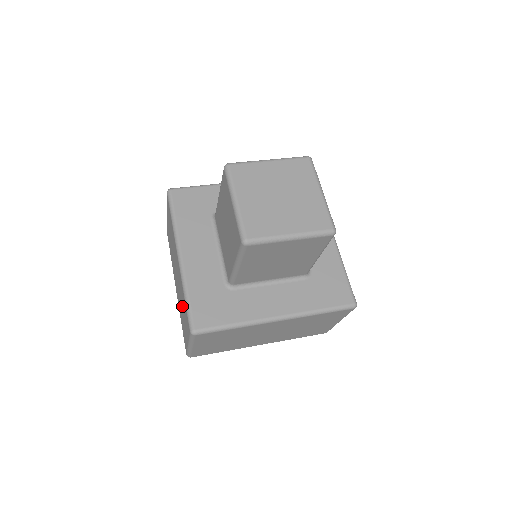
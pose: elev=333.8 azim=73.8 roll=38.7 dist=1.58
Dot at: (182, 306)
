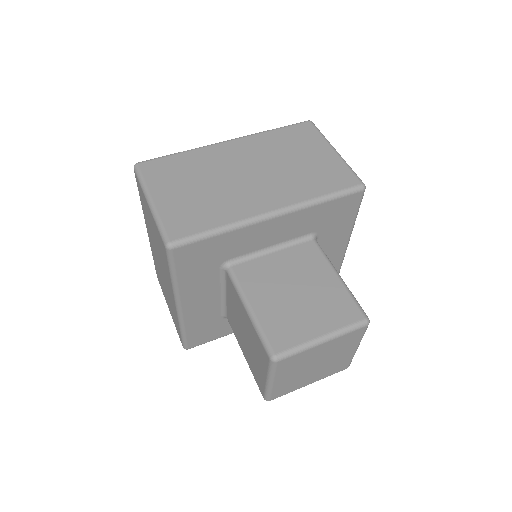
Dot at: (167, 296)
